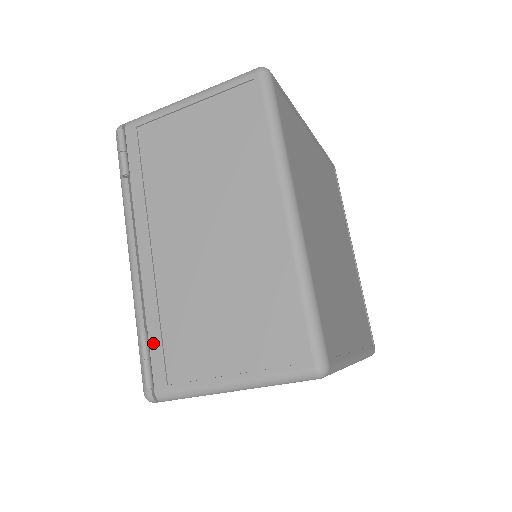
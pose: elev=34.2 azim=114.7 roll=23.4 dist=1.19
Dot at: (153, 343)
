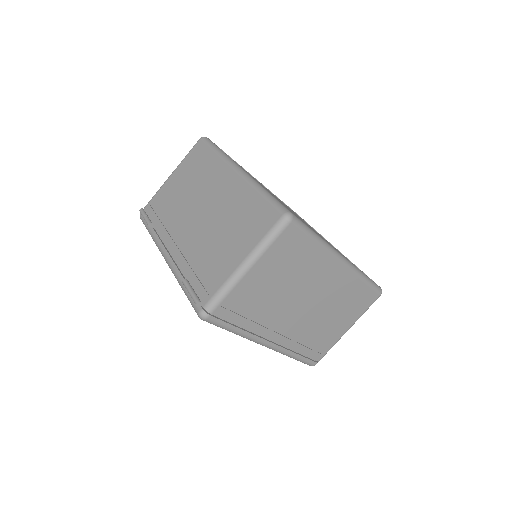
Dot at: (193, 284)
